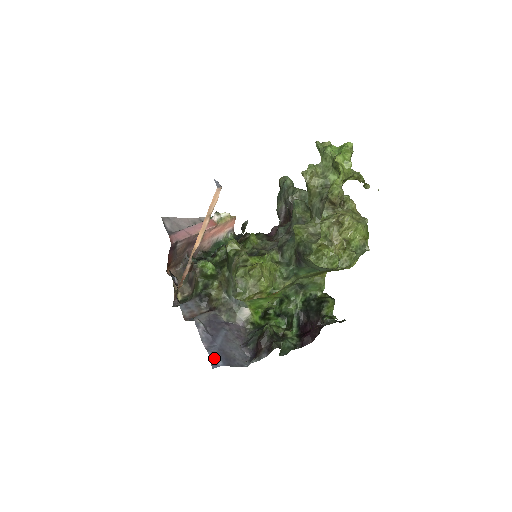
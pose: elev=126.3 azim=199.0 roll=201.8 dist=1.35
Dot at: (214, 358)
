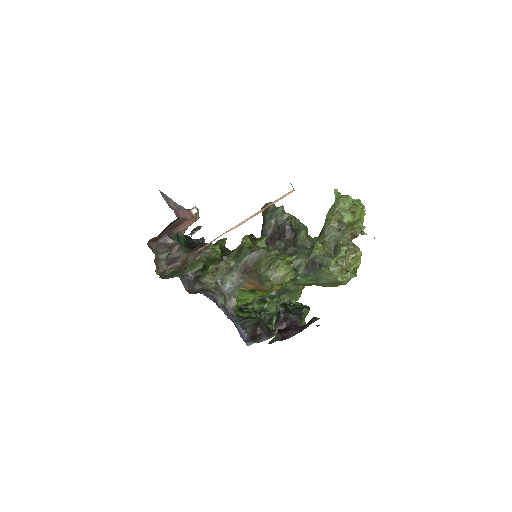
Dot at: (240, 329)
